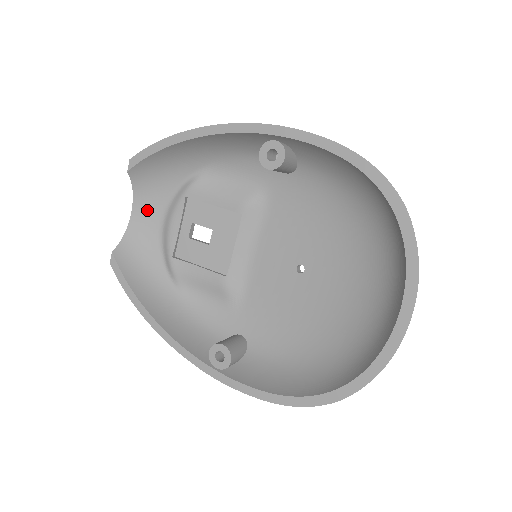
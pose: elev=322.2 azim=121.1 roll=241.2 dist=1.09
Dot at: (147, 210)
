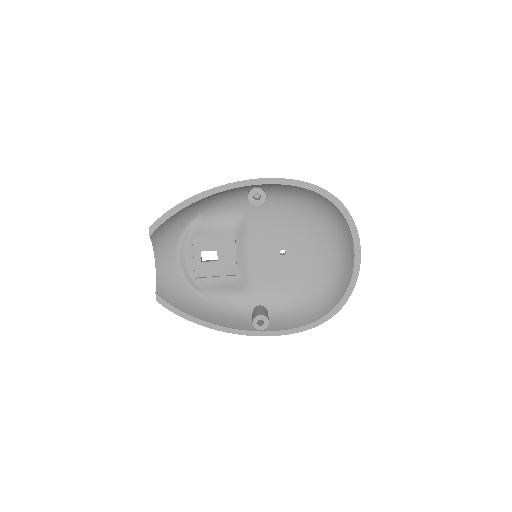
Dot at: (165, 256)
